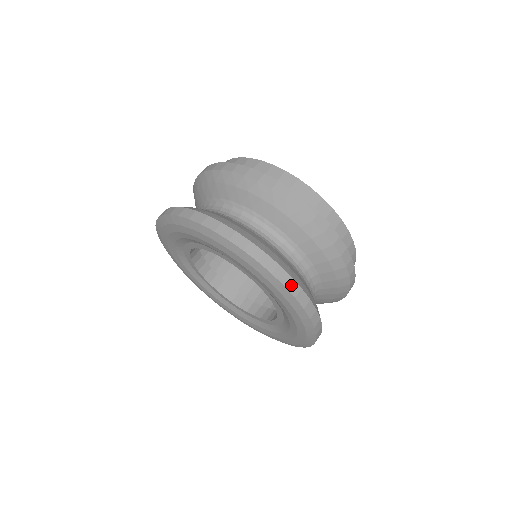
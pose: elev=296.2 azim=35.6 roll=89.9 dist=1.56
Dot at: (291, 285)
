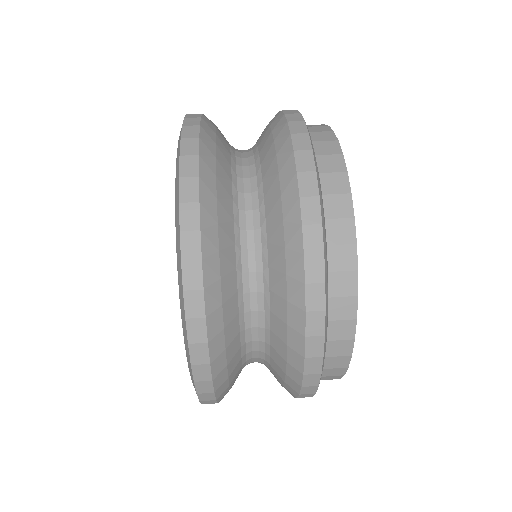
Dot at: (199, 350)
